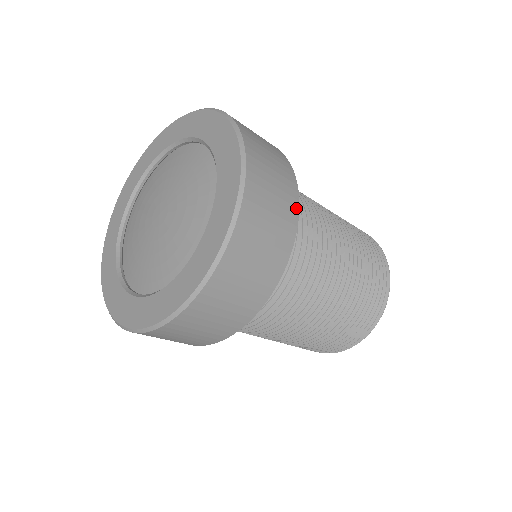
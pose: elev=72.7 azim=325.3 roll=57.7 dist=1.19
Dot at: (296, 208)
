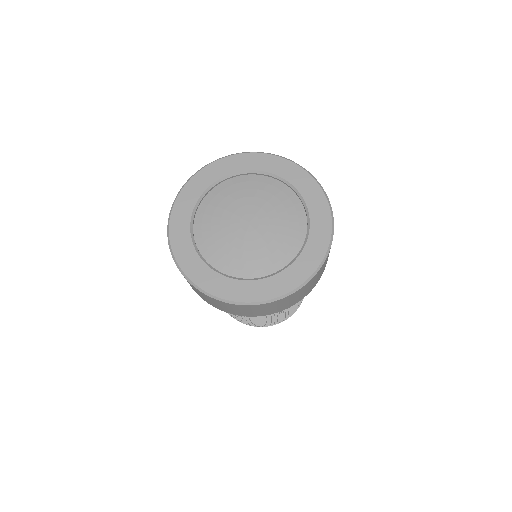
Dot at: occluded
